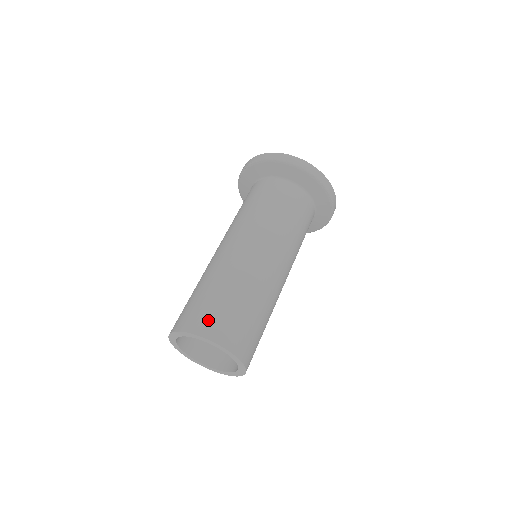
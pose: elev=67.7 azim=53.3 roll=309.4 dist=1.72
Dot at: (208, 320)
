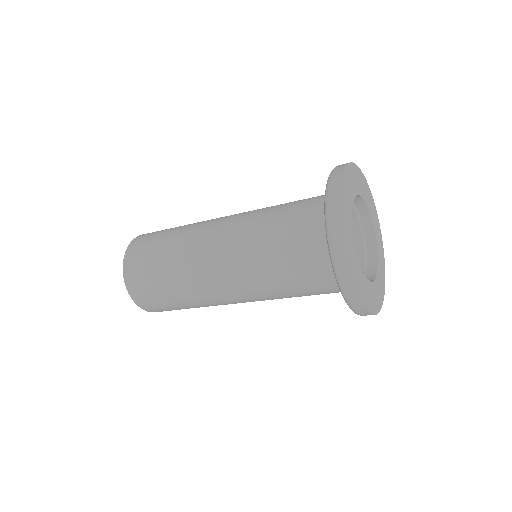
Dot at: (142, 294)
